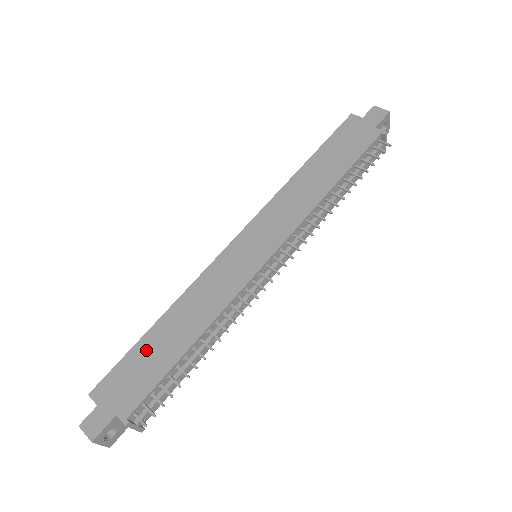
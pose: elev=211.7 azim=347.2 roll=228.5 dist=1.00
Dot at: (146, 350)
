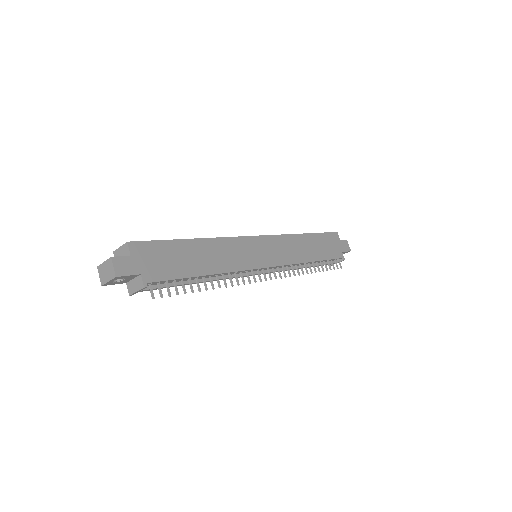
Dot at: (179, 250)
